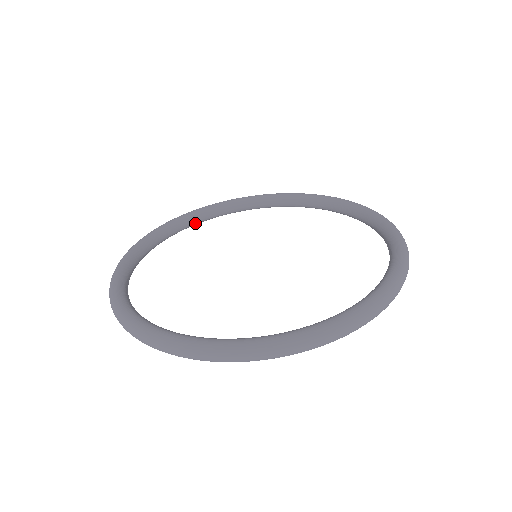
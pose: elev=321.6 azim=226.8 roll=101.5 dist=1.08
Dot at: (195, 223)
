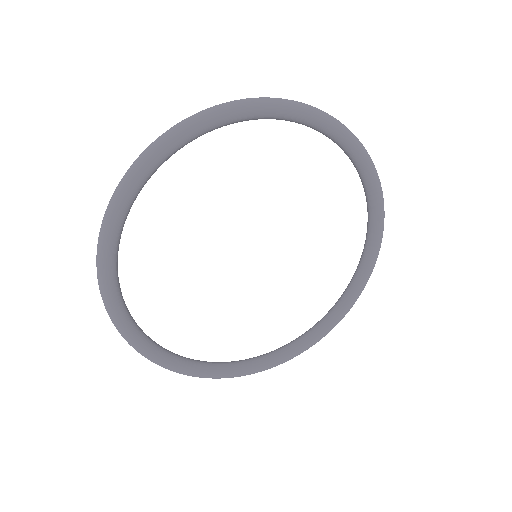
Dot at: occluded
